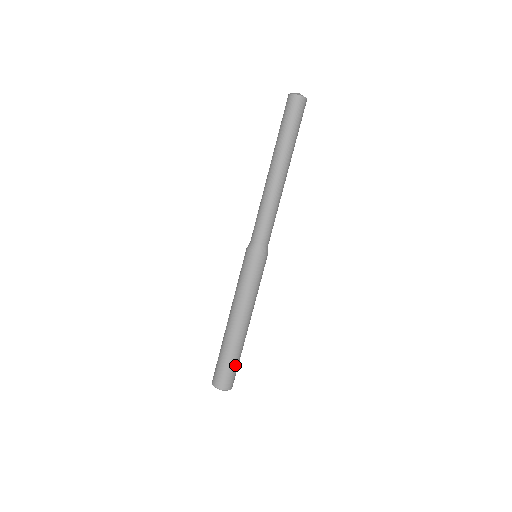
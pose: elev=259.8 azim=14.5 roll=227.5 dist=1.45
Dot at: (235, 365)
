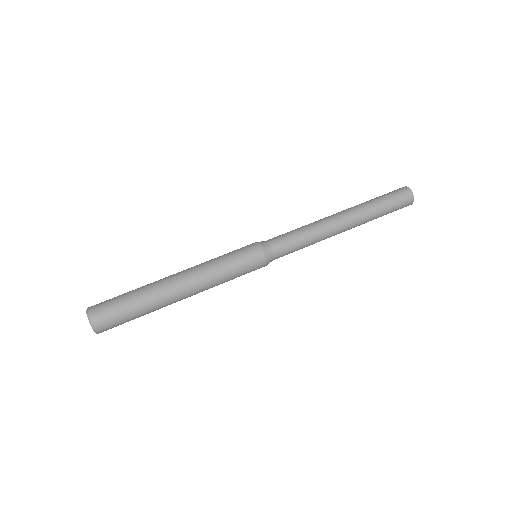
Dot at: (131, 317)
